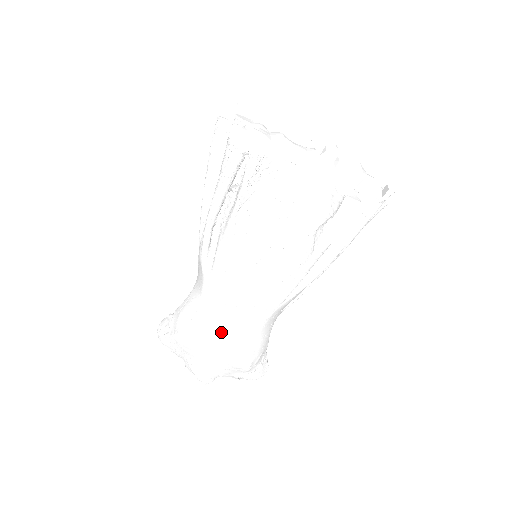
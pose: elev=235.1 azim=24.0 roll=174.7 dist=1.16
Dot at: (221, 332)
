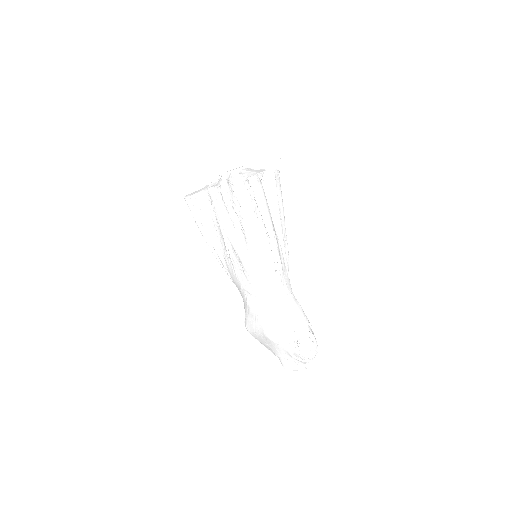
Dot at: (251, 314)
